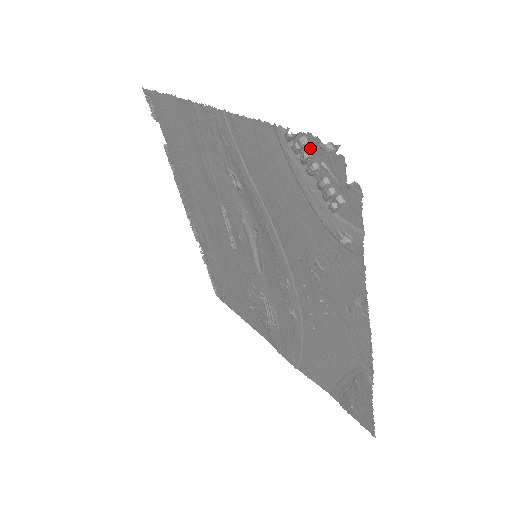
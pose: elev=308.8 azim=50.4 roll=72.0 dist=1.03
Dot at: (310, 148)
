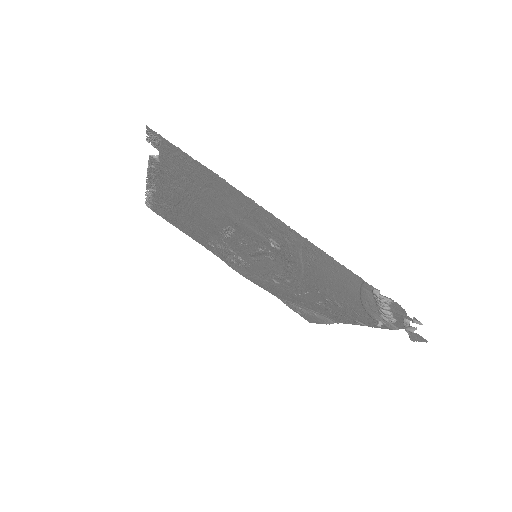
Dot at: (391, 304)
